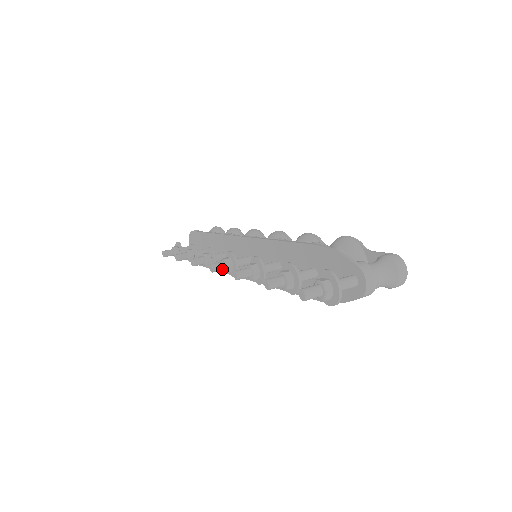
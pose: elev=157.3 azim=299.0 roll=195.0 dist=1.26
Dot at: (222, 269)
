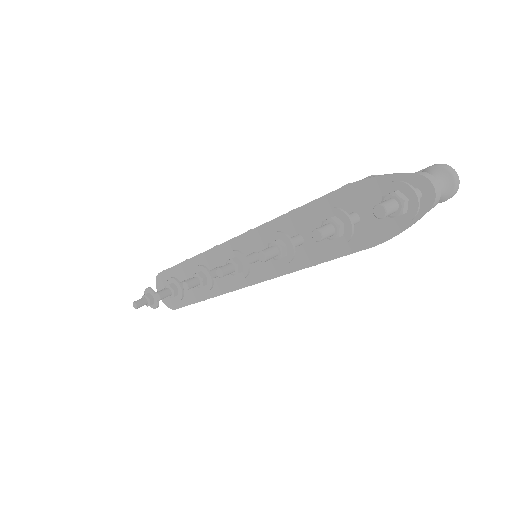
Dot at: (231, 271)
